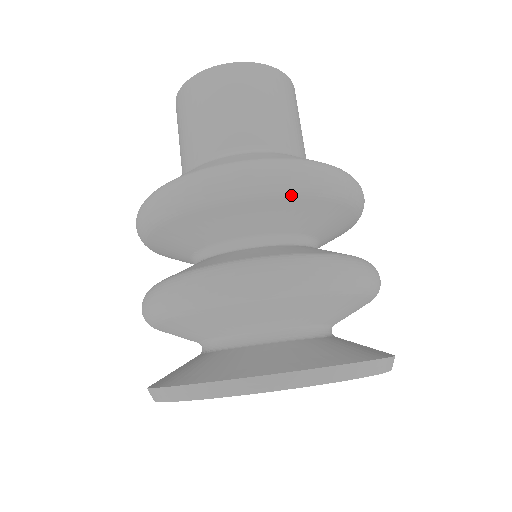
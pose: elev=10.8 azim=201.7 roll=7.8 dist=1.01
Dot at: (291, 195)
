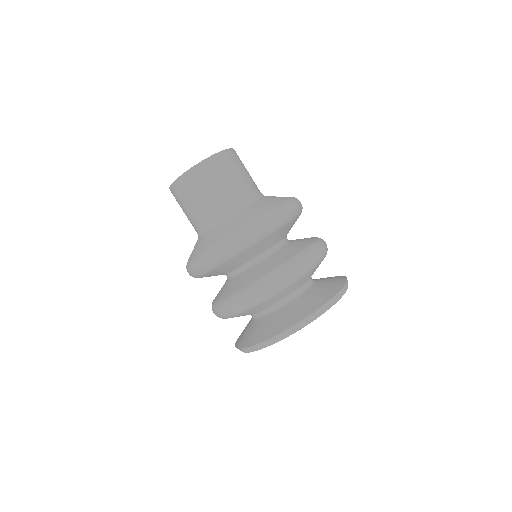
Dot at: (273, 232)
